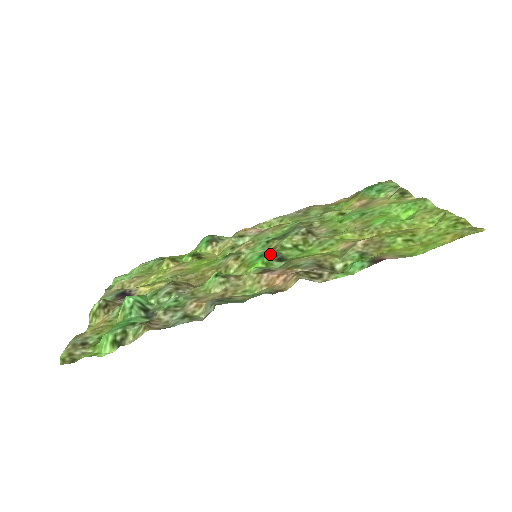
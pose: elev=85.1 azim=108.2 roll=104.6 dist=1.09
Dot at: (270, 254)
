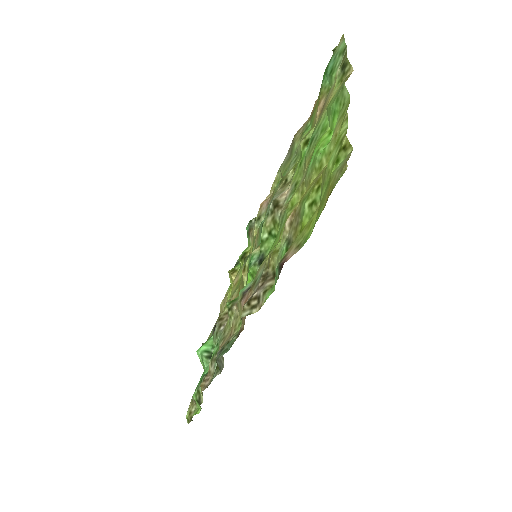
Dot at: (255, 258)
